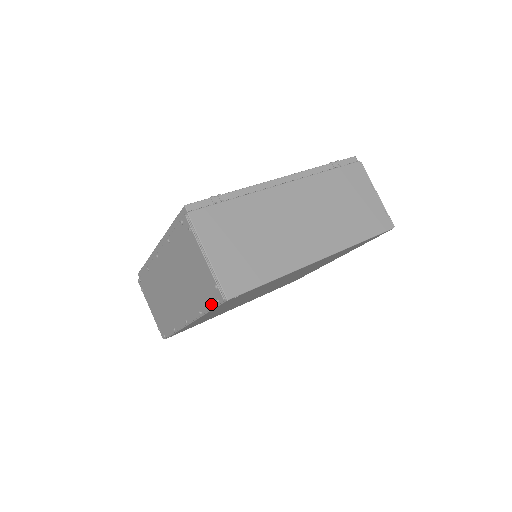
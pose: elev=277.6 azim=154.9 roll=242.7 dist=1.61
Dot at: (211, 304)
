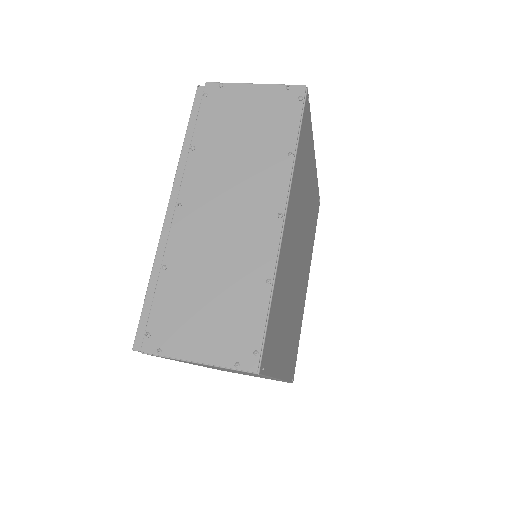
Dot at: (296, 116)
